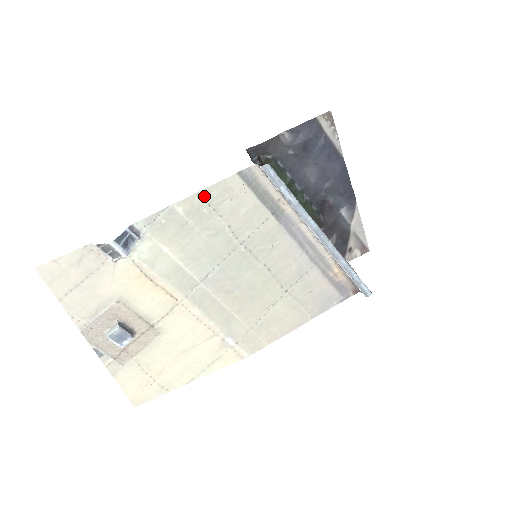
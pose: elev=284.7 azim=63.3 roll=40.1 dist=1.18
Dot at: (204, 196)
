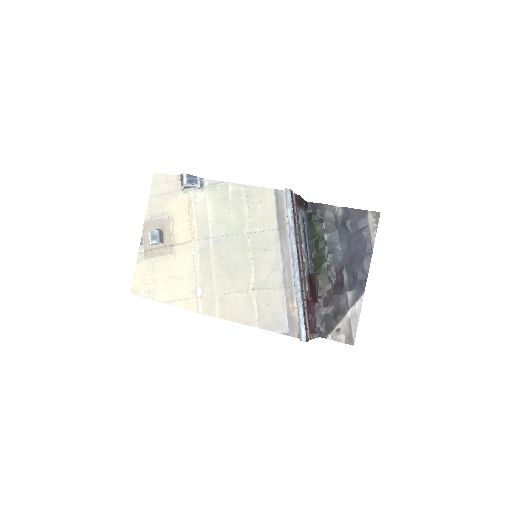
Dot at: (248, 189)
